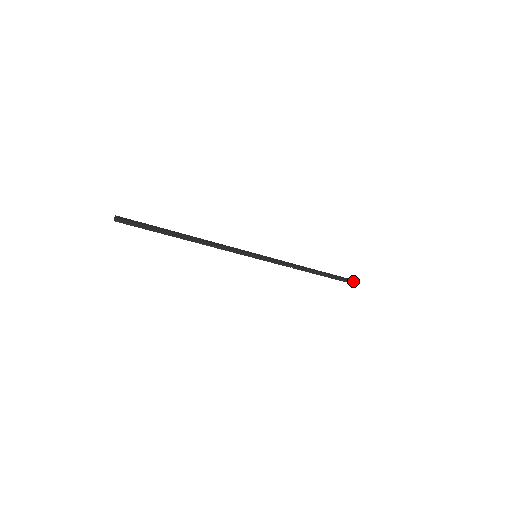
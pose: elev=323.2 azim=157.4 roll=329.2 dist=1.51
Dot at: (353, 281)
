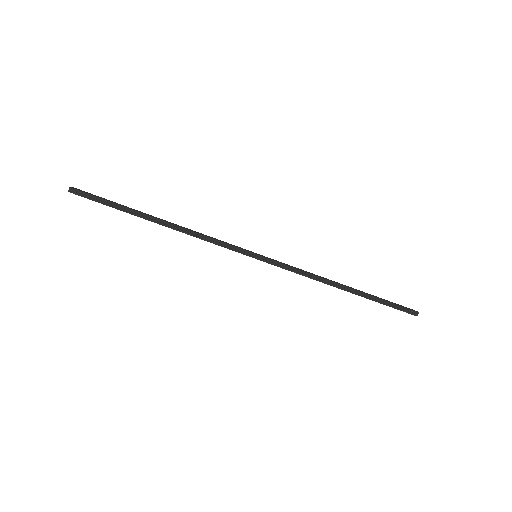
Dot at: (414, 311)
